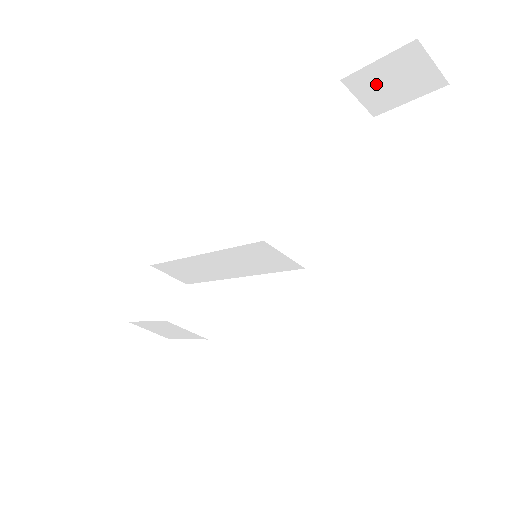
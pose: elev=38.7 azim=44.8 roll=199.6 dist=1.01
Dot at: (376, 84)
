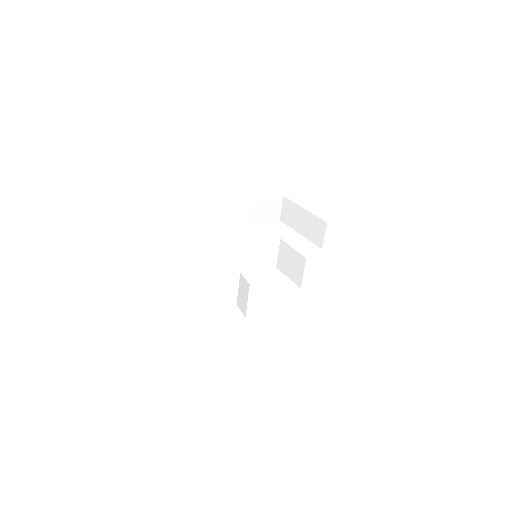
Dot at: (261, 209)
